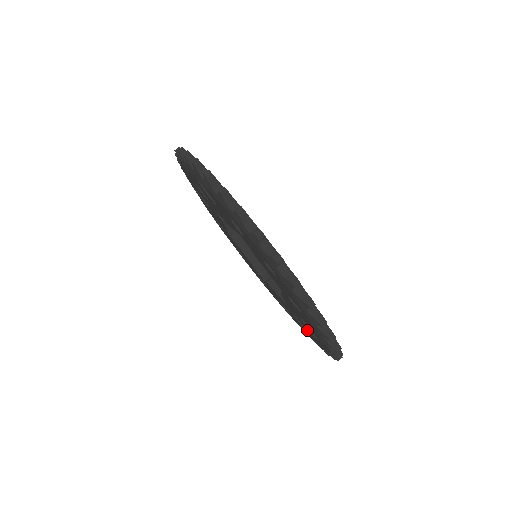
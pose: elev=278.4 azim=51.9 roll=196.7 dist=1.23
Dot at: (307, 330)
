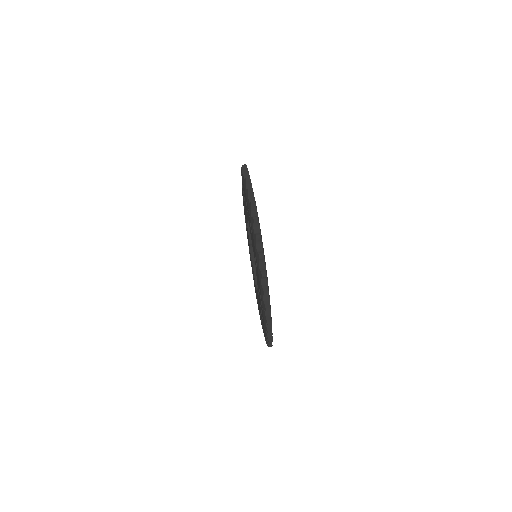
Dot at: occluded
